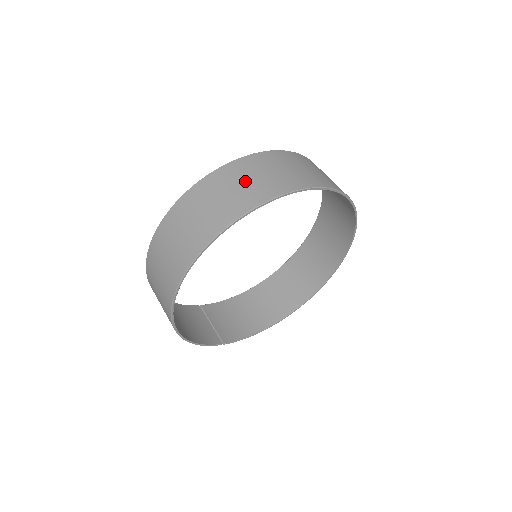
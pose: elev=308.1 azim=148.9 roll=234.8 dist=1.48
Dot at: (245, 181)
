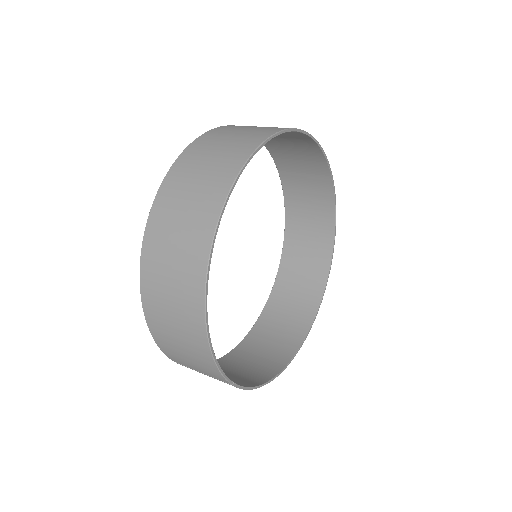
Dot at: occluded
